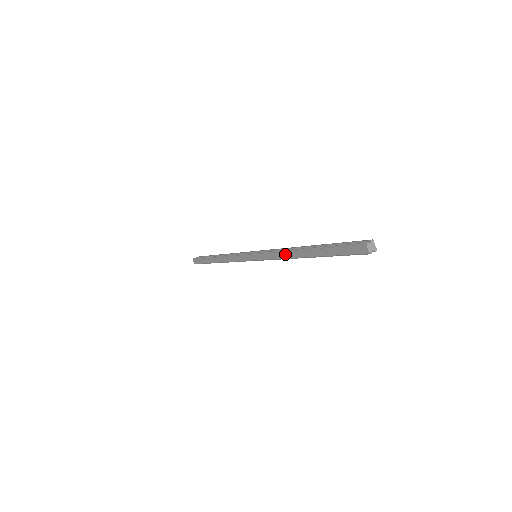
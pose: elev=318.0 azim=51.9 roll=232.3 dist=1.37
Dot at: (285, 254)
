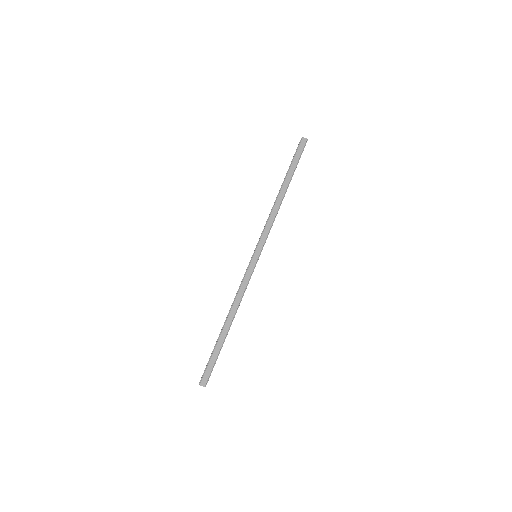
Dot at: (274, 210)
